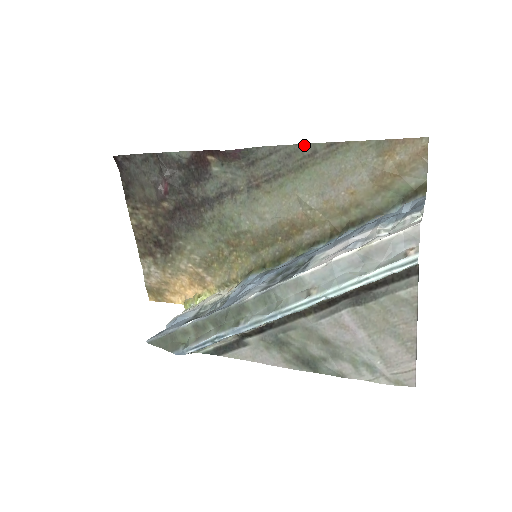
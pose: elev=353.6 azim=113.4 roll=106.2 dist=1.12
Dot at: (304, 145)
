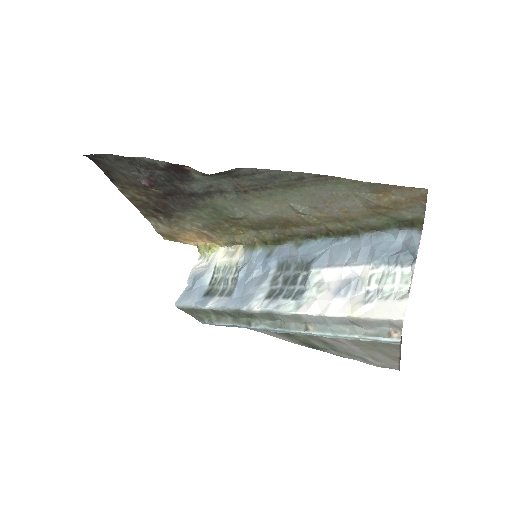
Dot at: (289, 172)
